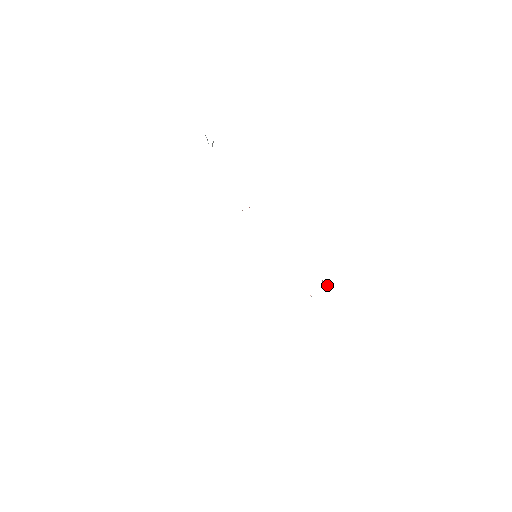
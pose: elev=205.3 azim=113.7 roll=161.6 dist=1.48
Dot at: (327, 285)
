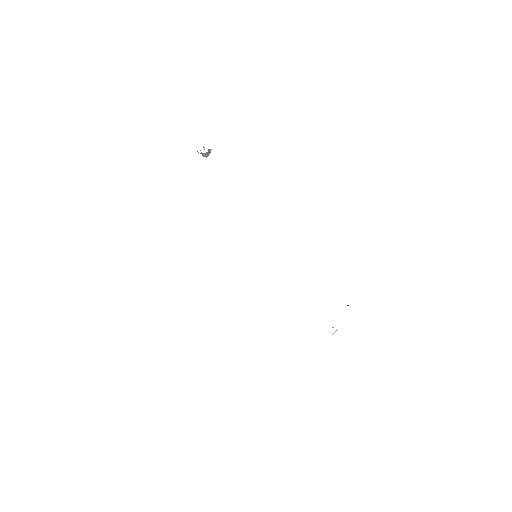
Dot at: occluded
